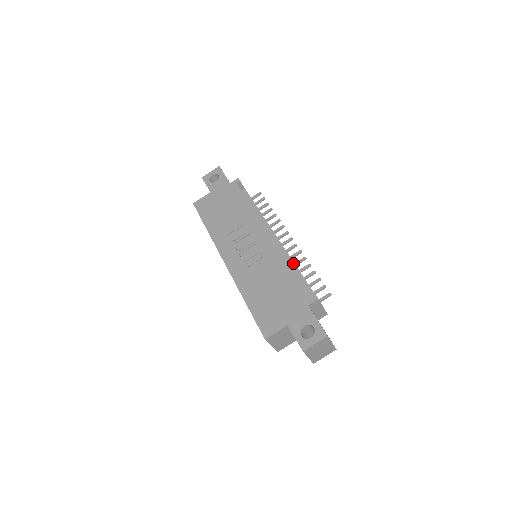
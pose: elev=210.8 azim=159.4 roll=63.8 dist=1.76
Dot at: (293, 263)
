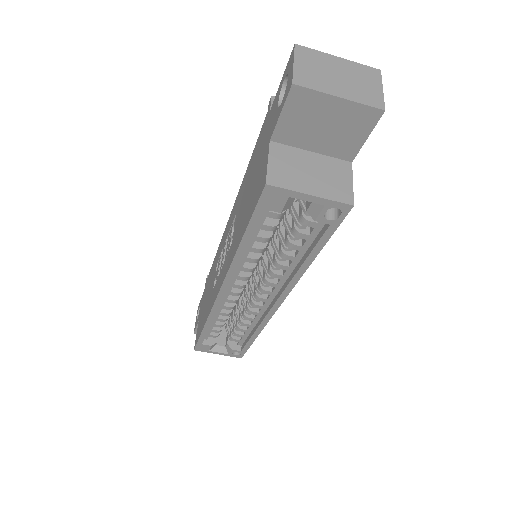
Dot at: occluded
